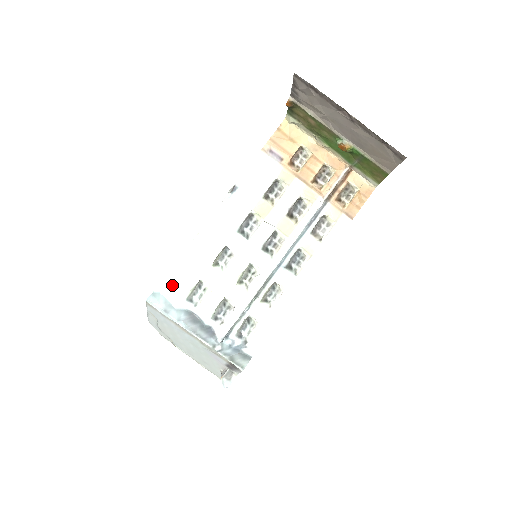
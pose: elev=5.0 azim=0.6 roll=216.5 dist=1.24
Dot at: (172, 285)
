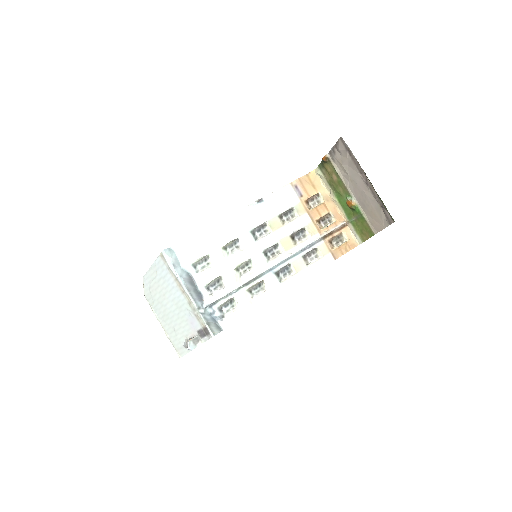
Dot at: (186, 249)
